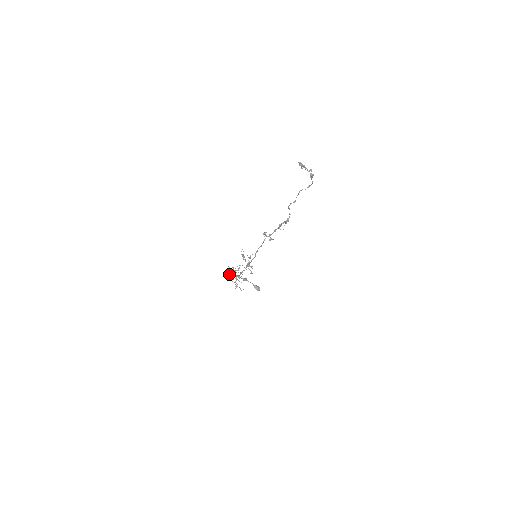
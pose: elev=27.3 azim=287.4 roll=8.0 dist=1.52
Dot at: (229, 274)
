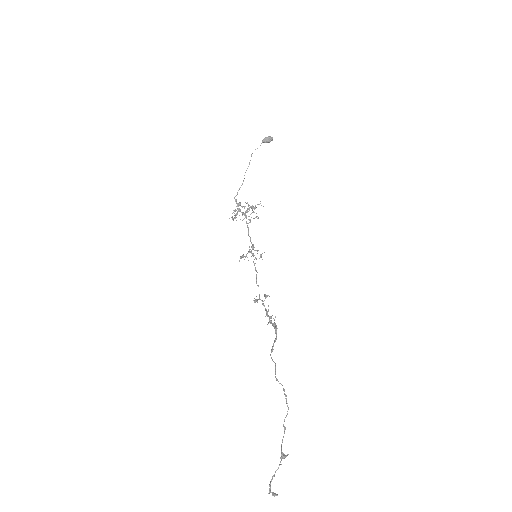
Dot at: (234, 217)
